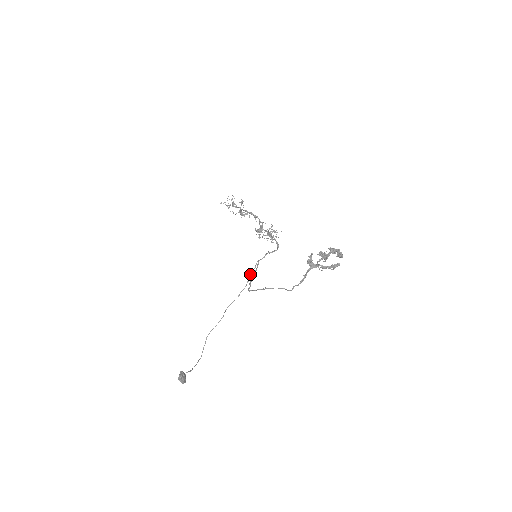
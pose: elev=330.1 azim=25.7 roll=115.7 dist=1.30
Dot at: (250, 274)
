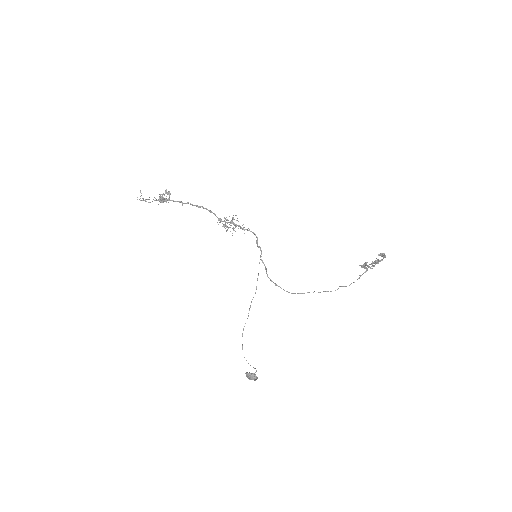
Dot at: occluded
